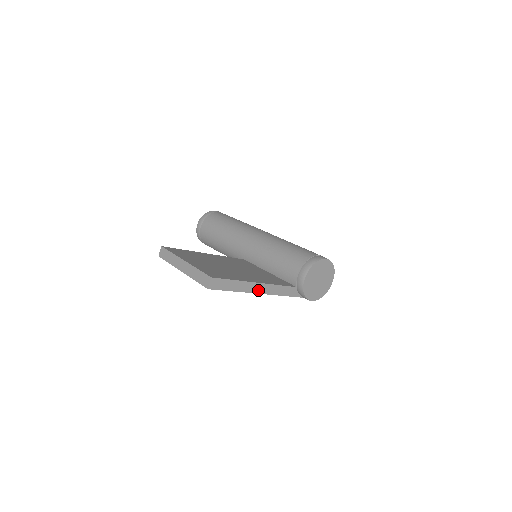
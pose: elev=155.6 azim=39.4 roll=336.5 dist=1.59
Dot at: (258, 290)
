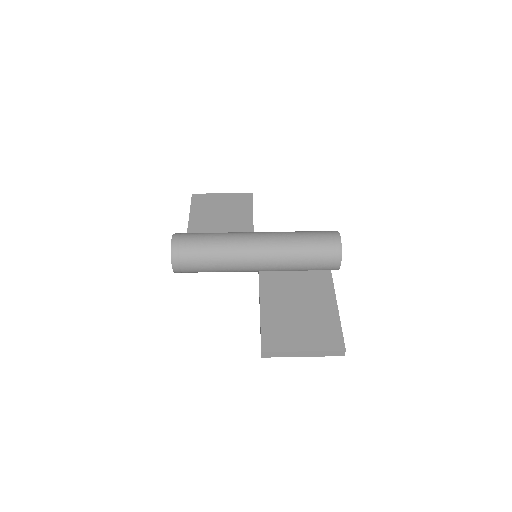
Dot at: occluded
